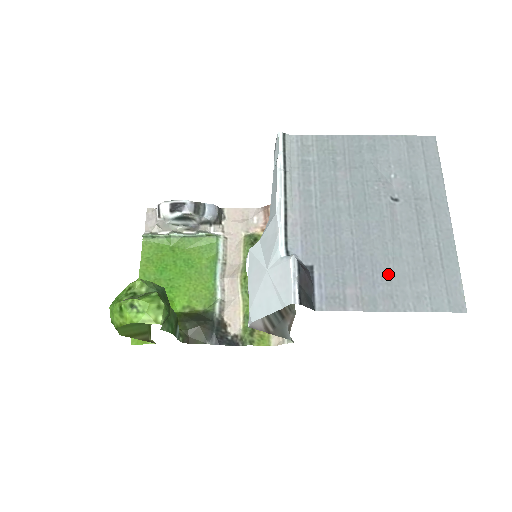
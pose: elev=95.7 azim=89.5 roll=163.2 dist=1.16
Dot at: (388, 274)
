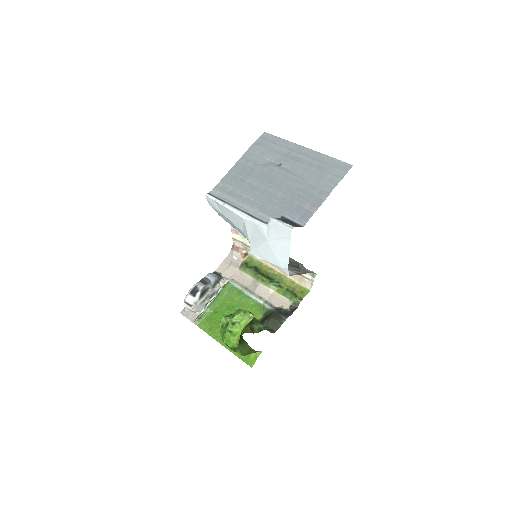
Dot at: (311, 187)
